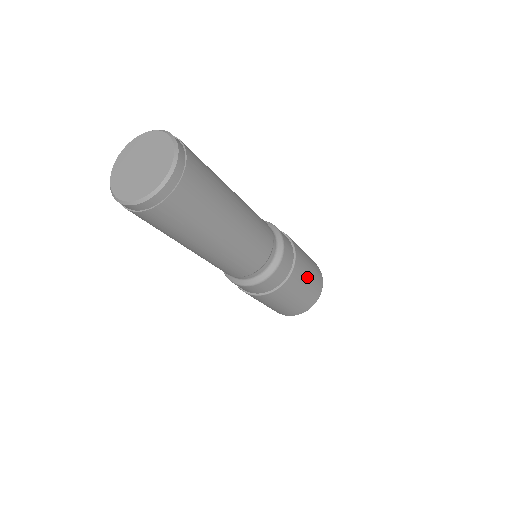
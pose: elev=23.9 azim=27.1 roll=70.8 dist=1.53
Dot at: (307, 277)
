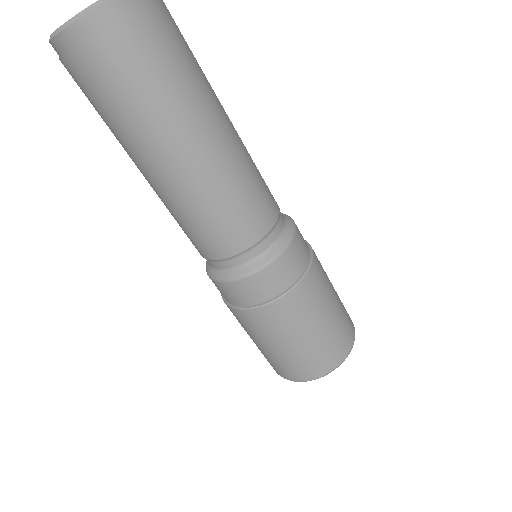
Dot at: (327, 309)
